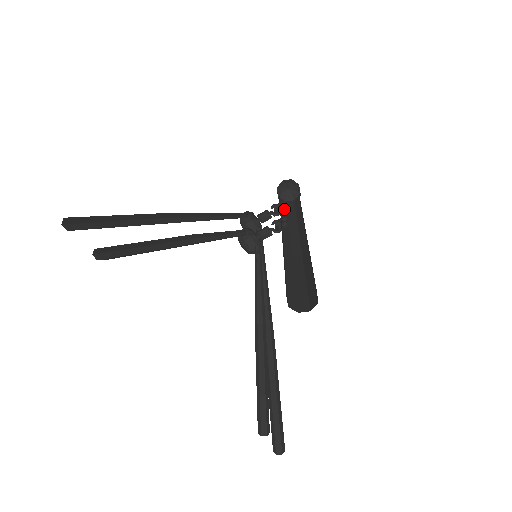
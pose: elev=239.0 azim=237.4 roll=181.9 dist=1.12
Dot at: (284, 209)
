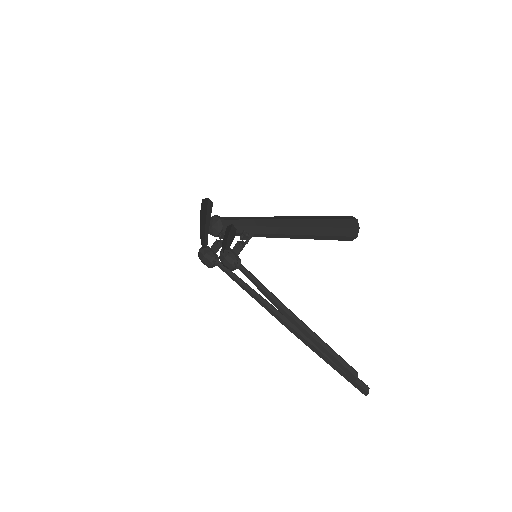
Dot at: occluded
